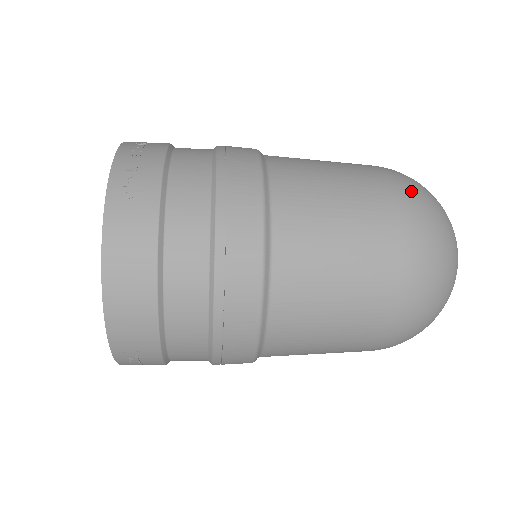
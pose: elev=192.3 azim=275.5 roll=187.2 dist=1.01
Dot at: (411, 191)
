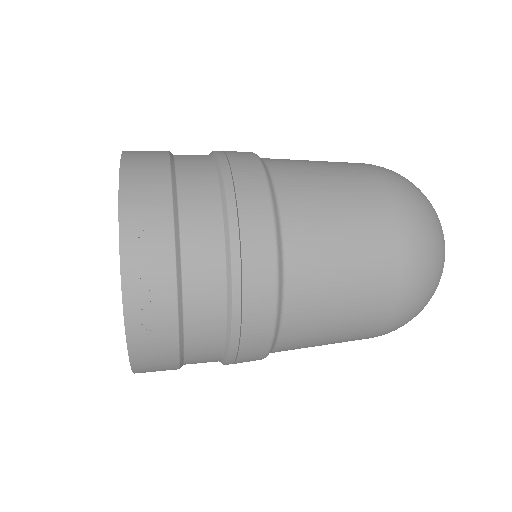
Dot at: (417, 277)
